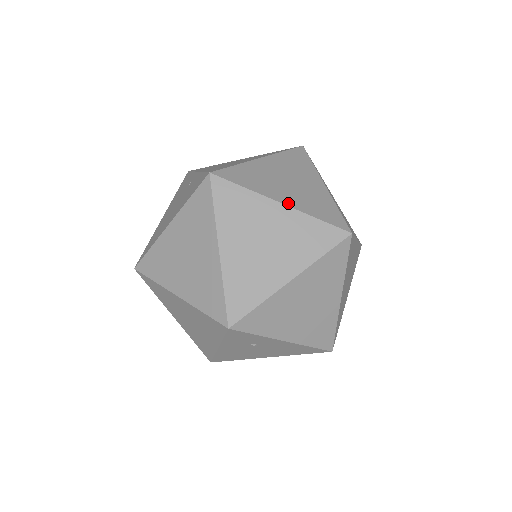
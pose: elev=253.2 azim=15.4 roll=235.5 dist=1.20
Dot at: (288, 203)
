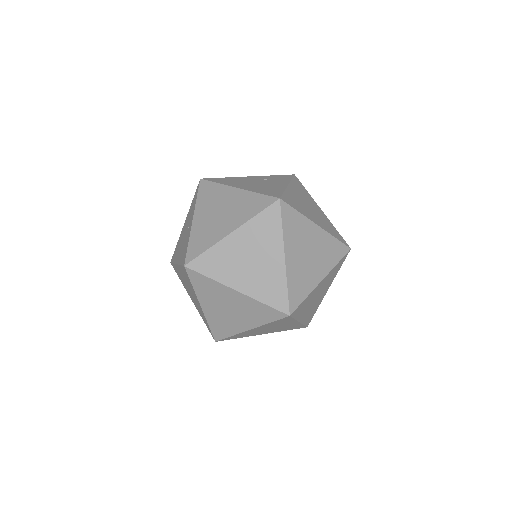
Dot at: (243, 290)
